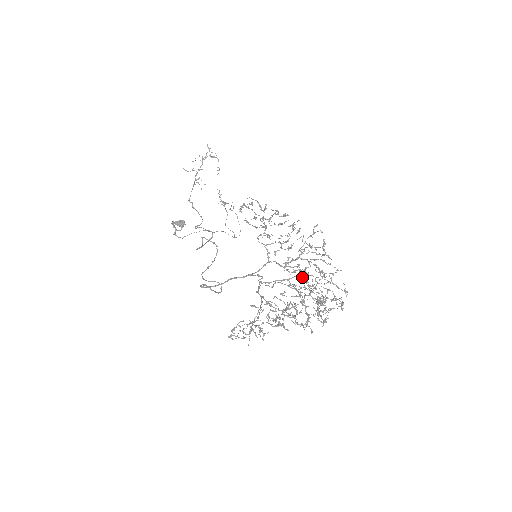
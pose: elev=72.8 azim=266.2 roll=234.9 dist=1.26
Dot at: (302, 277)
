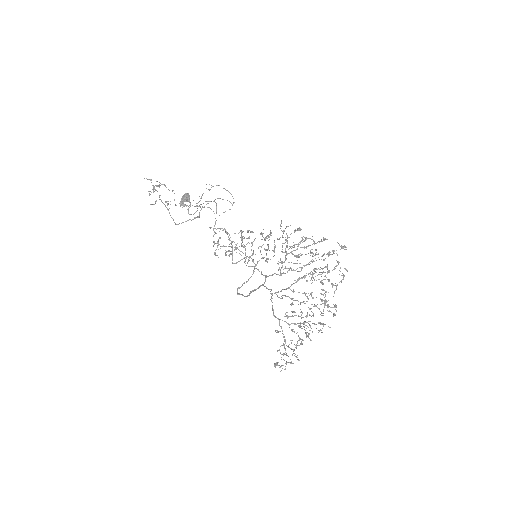
Dot at: occluded
